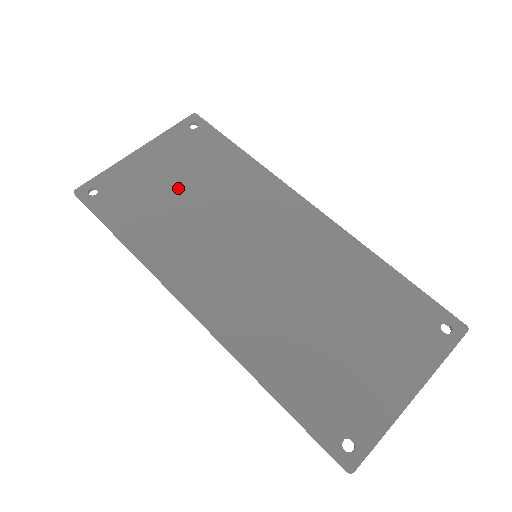
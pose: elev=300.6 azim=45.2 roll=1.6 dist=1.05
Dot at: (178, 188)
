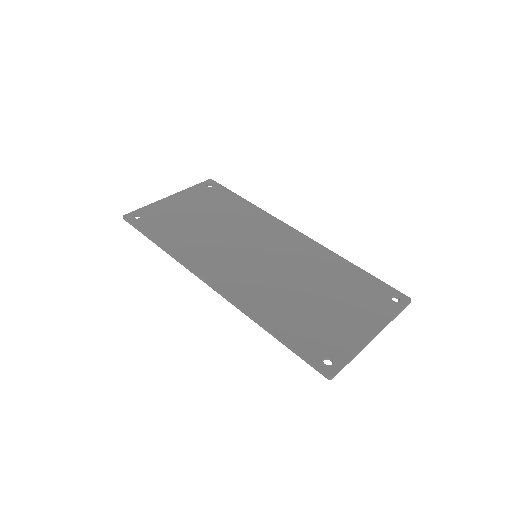
Dot at: (199, 217)
